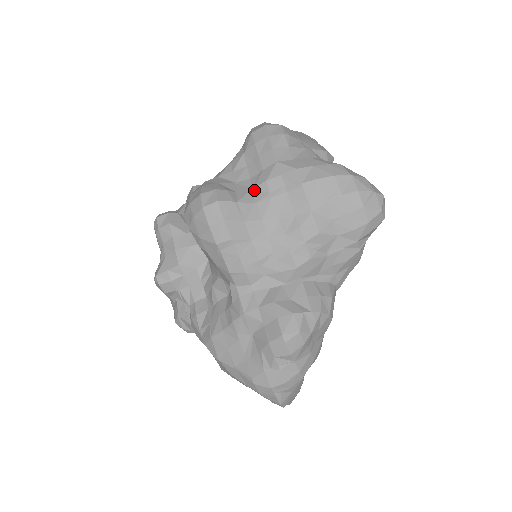
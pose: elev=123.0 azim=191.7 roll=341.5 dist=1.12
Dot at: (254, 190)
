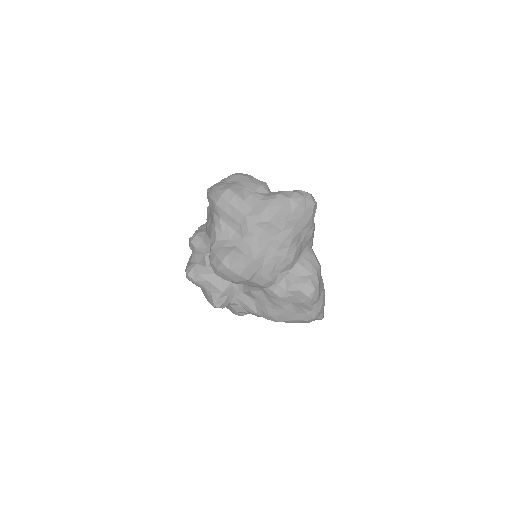
Dot at: (244, 239)
